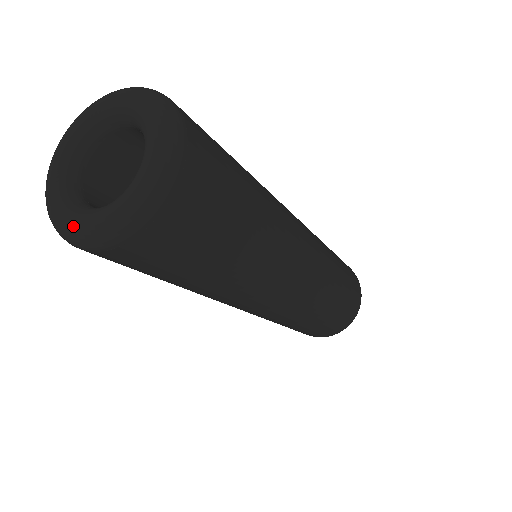
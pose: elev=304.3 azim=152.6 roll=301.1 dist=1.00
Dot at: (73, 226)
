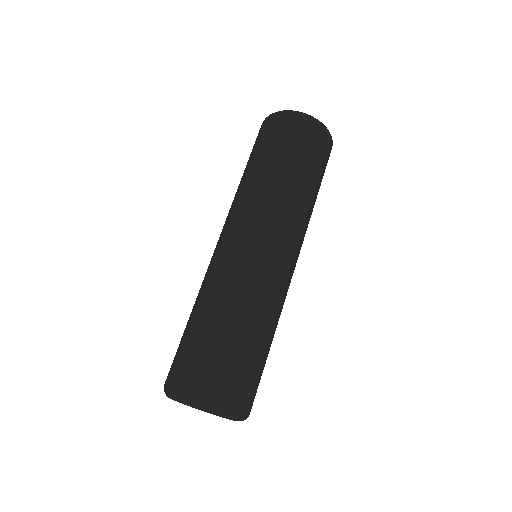
Dot at: occluded
